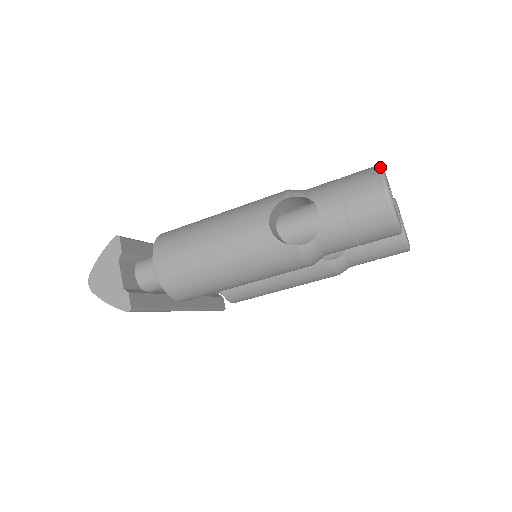
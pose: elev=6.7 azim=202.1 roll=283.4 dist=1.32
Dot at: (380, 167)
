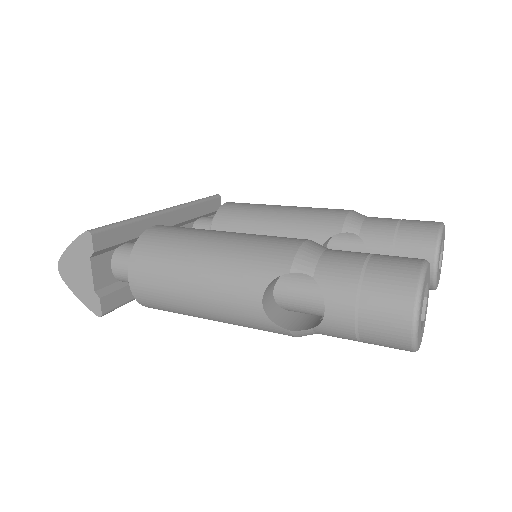
Dot at: (420, 281)
